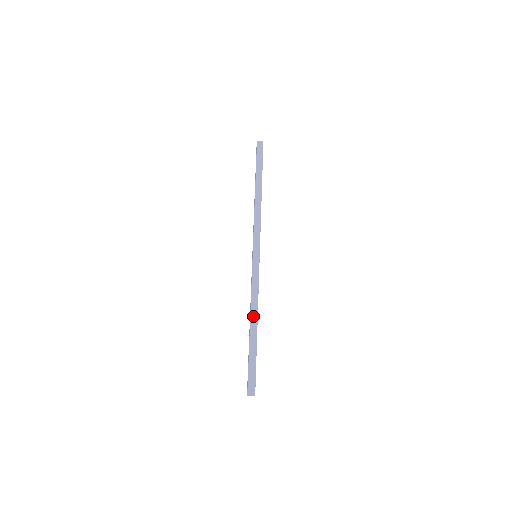
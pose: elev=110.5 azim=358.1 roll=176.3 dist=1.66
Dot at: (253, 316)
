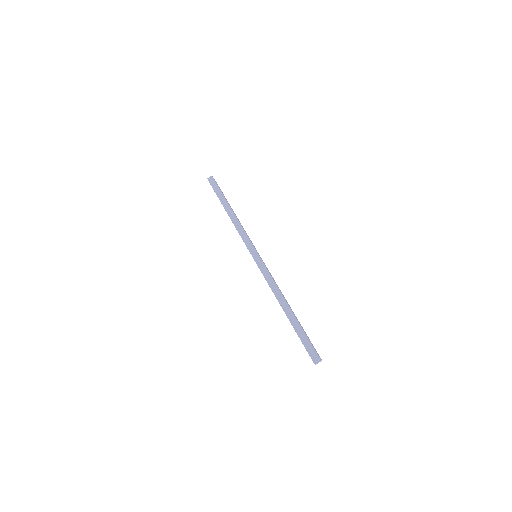
Dot at: (280, 300)
